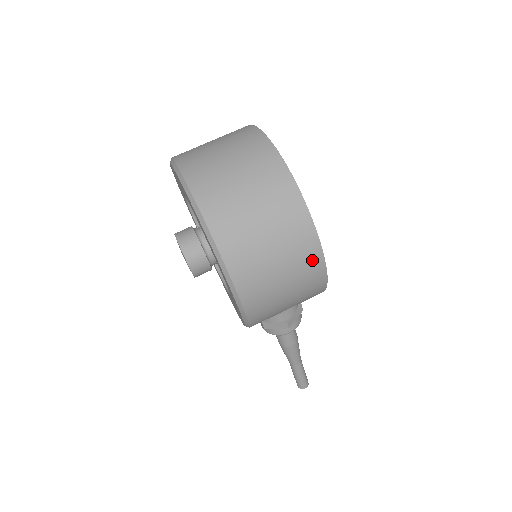
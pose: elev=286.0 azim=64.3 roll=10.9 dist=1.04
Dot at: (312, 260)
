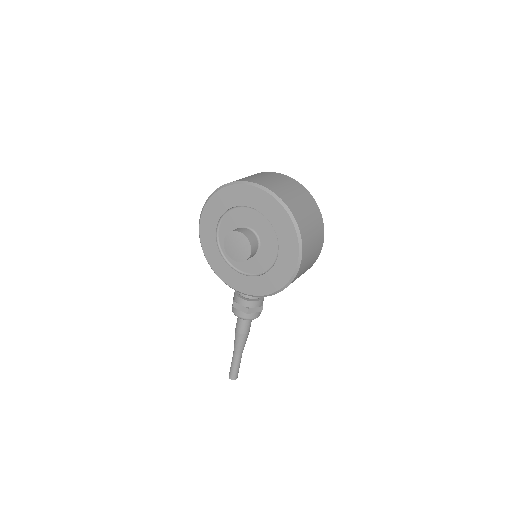
Dot at: (321, 244)
